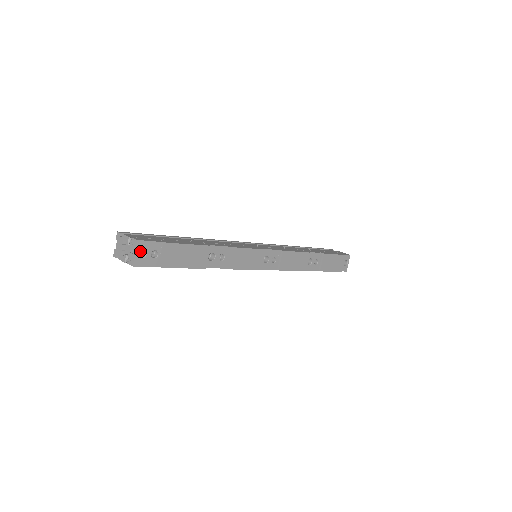
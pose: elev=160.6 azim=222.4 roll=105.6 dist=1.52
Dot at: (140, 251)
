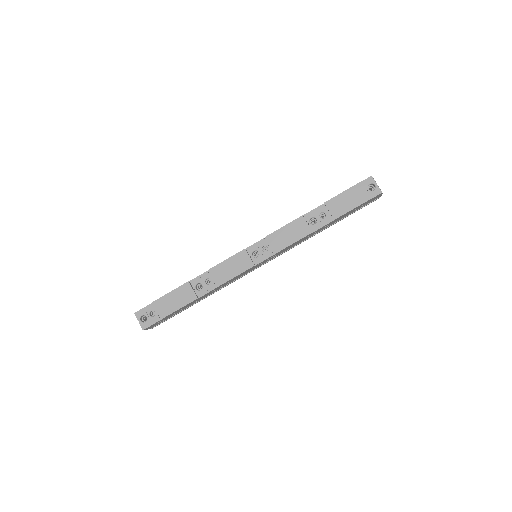
Dot at: occluded
